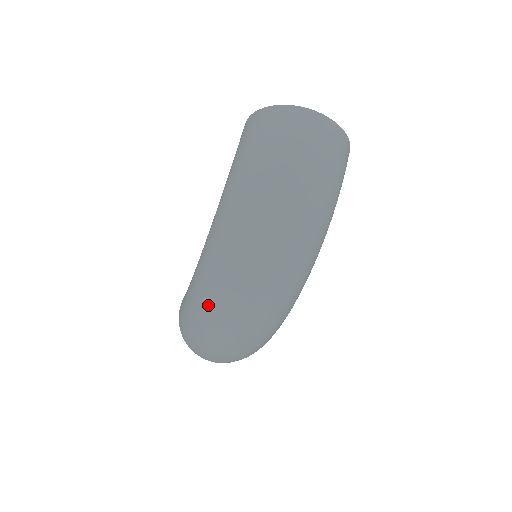
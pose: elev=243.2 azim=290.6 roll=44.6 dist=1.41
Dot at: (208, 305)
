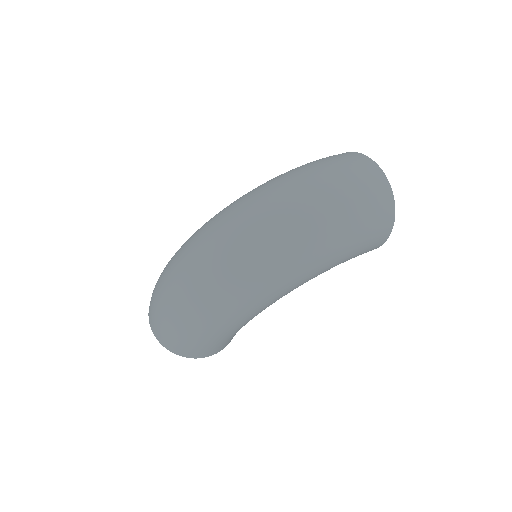
Dot at: (188, 244)
